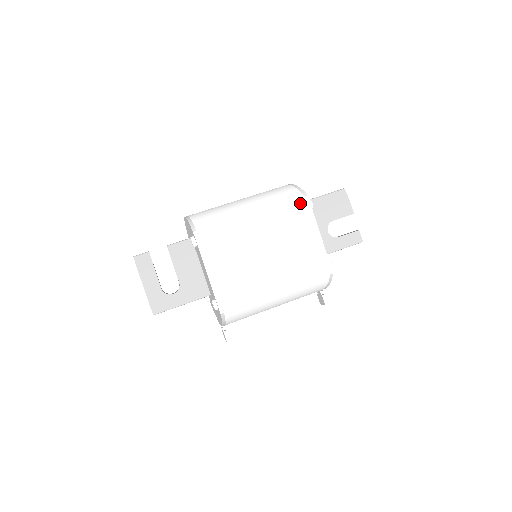
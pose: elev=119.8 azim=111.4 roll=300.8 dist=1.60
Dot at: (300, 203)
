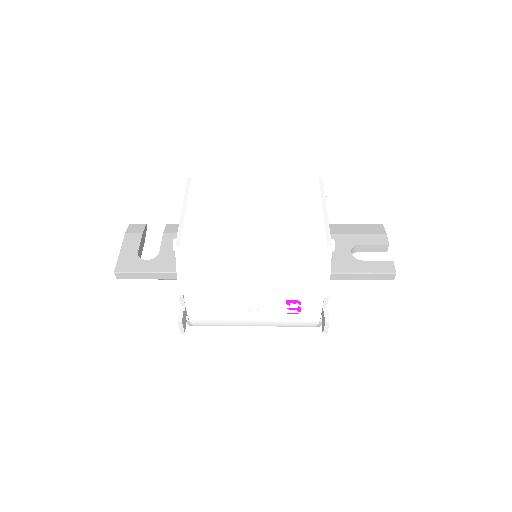
Dot at: (311, 181)
